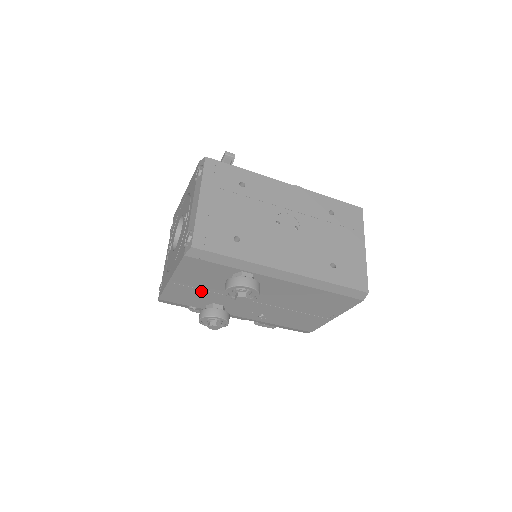
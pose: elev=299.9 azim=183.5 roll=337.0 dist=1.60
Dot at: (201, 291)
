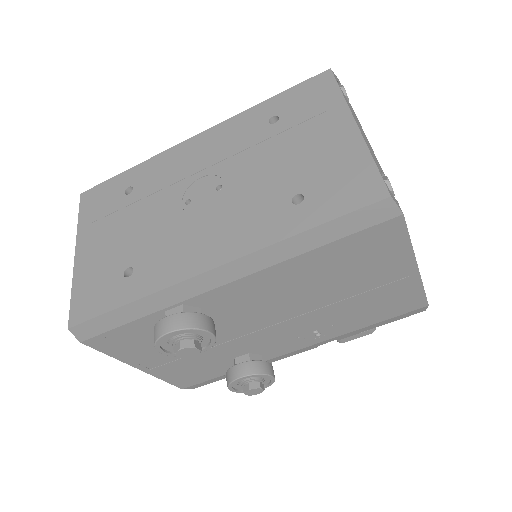
Dot at: (192, 357)
